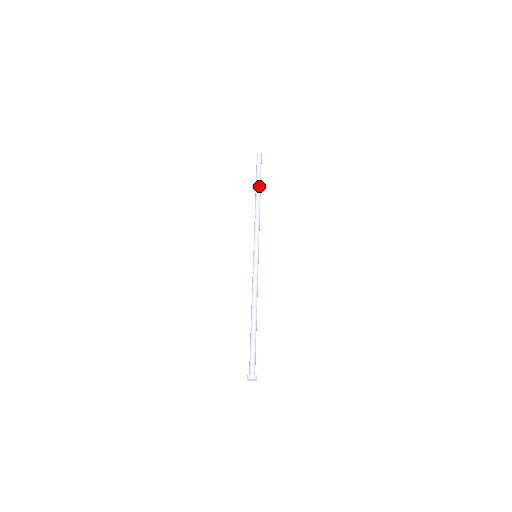
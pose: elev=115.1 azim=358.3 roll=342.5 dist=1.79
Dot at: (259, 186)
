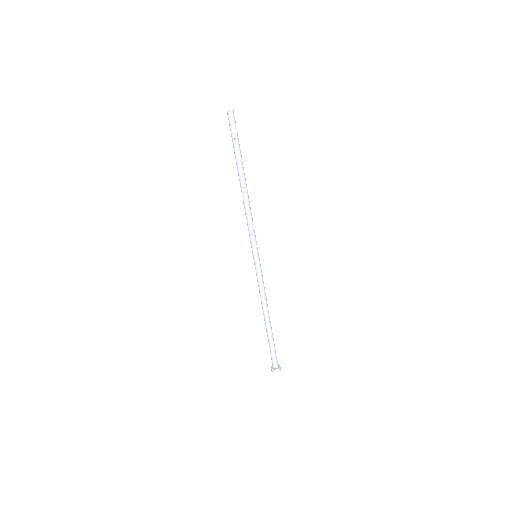
Dot at: (238, 166)
